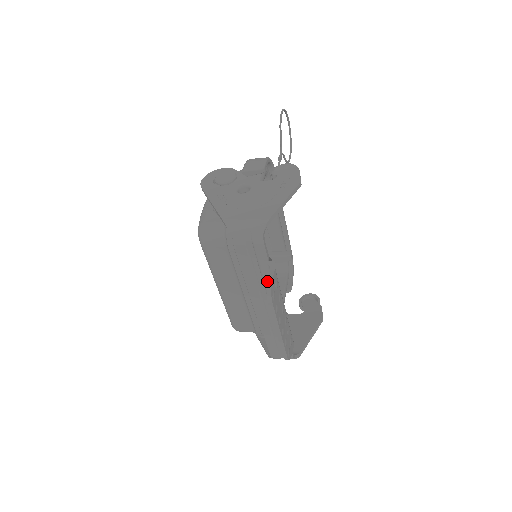
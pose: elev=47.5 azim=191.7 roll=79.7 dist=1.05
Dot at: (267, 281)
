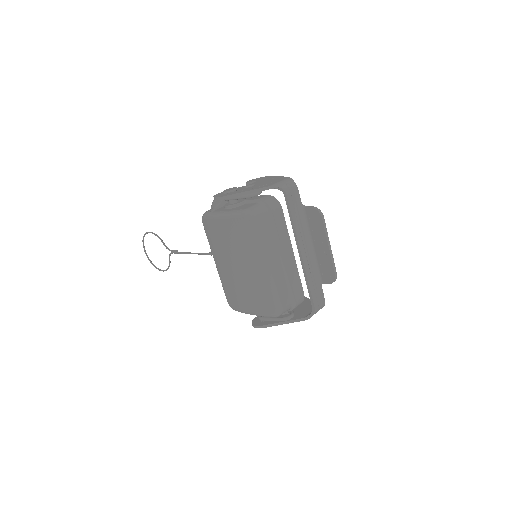
Dot at: (313, 208)
